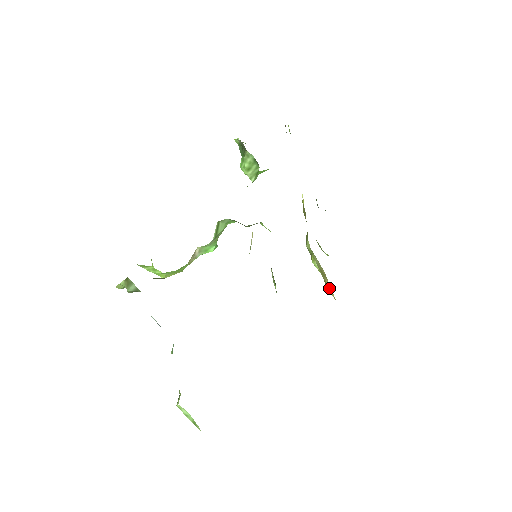
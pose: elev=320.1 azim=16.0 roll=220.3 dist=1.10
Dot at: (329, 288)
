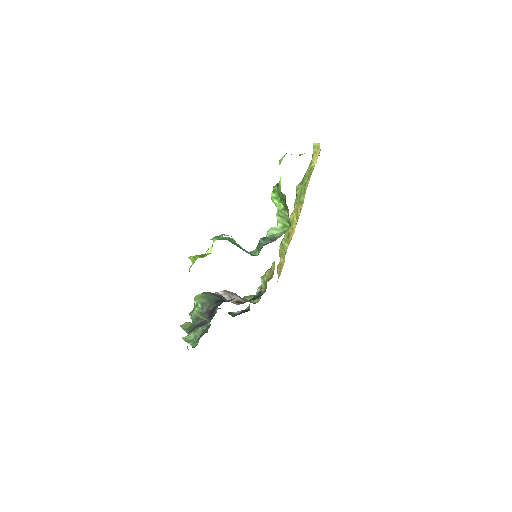
Dot at: (281, 261)
